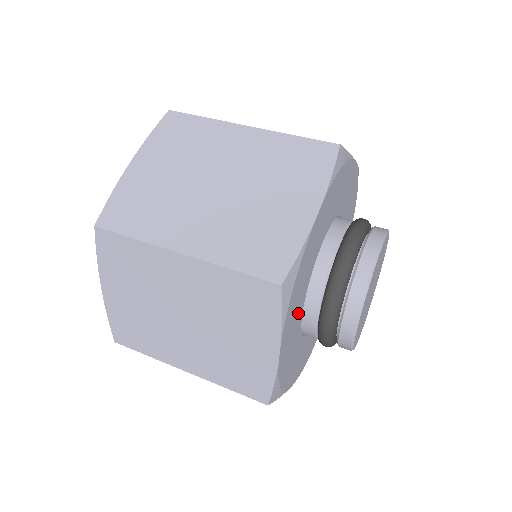
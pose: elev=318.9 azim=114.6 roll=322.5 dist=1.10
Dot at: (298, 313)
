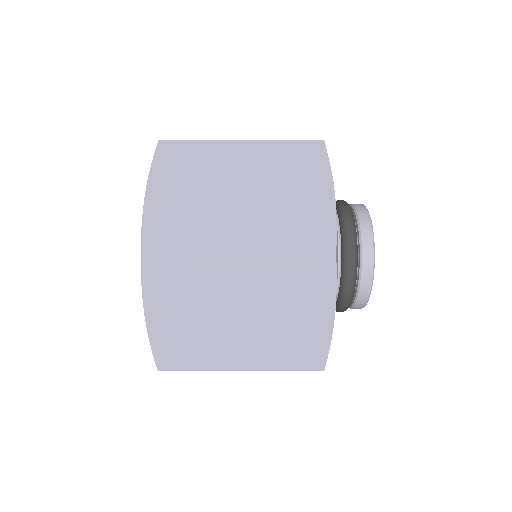
Dot at: occluded
